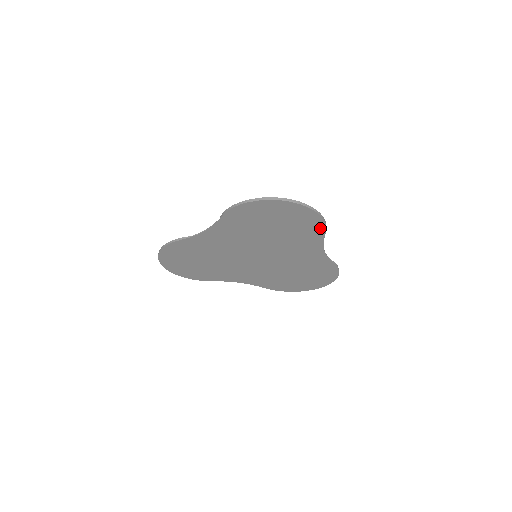
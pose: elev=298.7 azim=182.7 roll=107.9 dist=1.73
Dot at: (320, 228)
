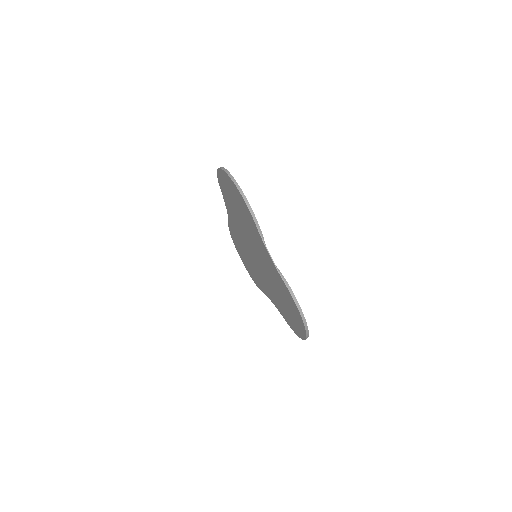
Dot at: (250, 213)
